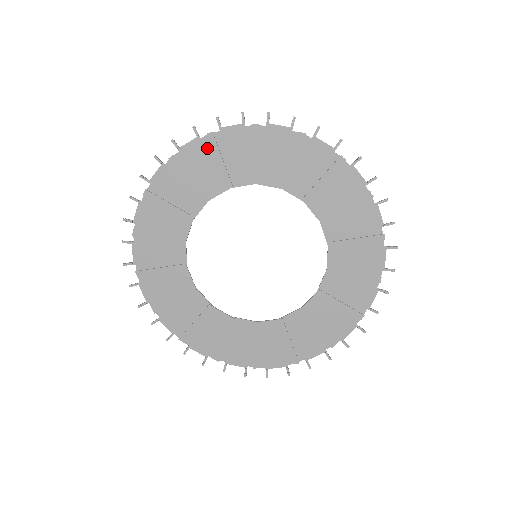
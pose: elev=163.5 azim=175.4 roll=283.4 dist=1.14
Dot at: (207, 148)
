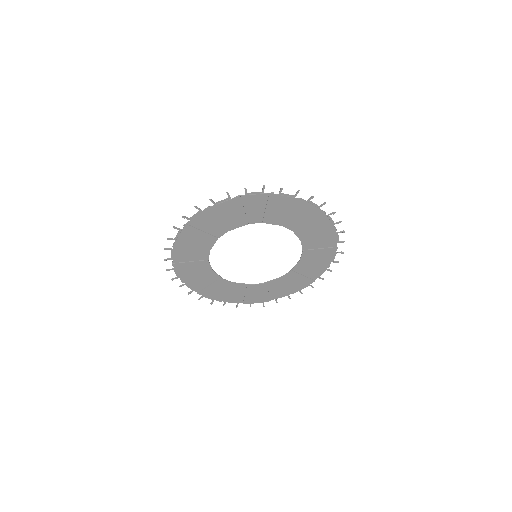
Dot at: (189, 232)
